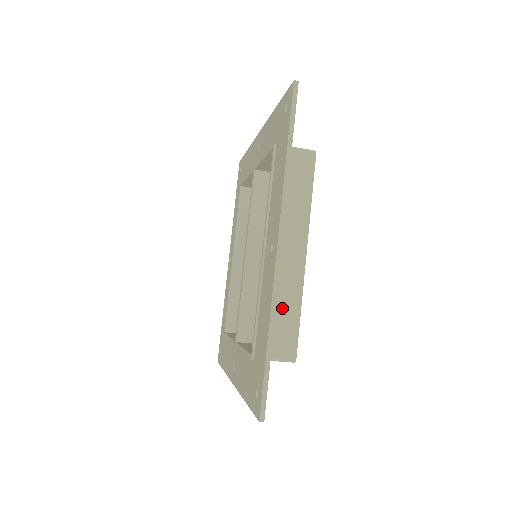
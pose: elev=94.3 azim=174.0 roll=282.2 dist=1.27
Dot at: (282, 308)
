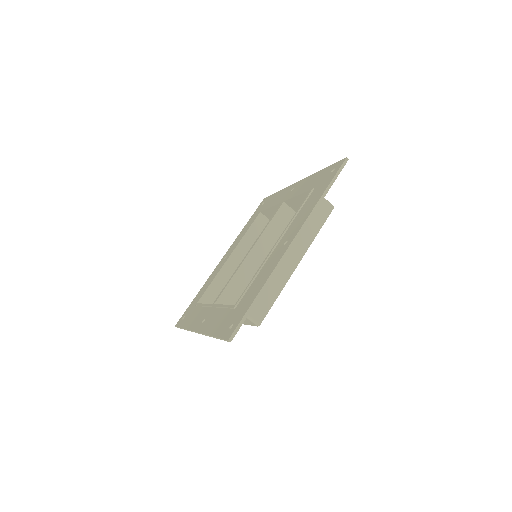
Dot at: (269, 287)
